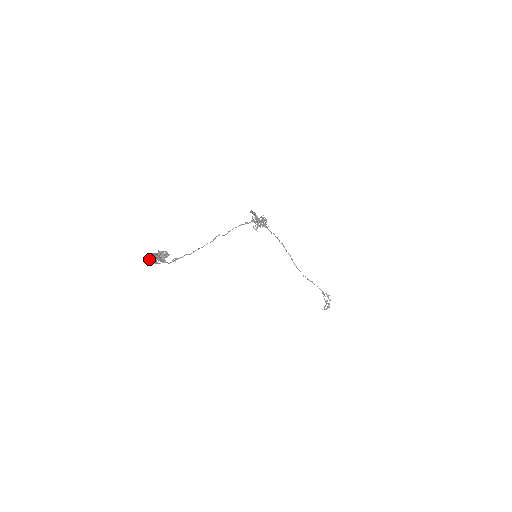
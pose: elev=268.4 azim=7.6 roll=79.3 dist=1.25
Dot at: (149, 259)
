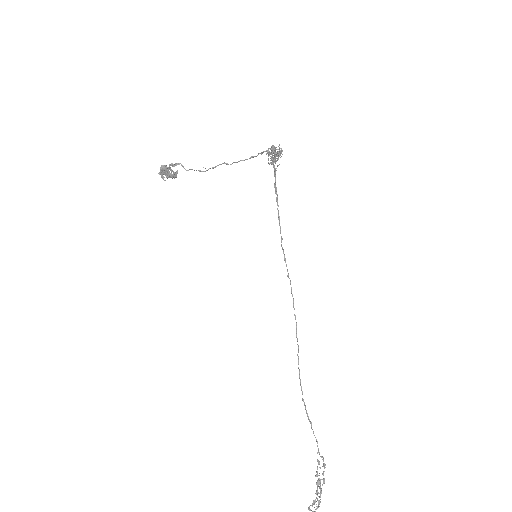
Dot at: (159, 173)
